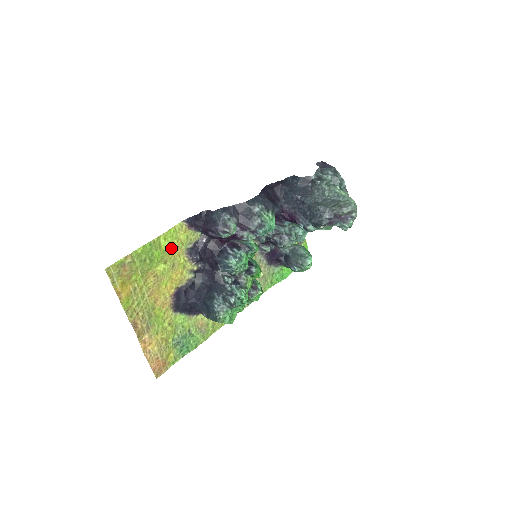
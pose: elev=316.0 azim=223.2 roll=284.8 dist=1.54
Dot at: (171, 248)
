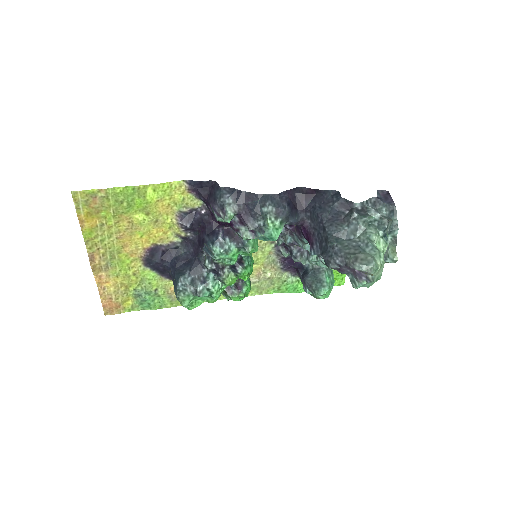
Dot at: (159, 202)
